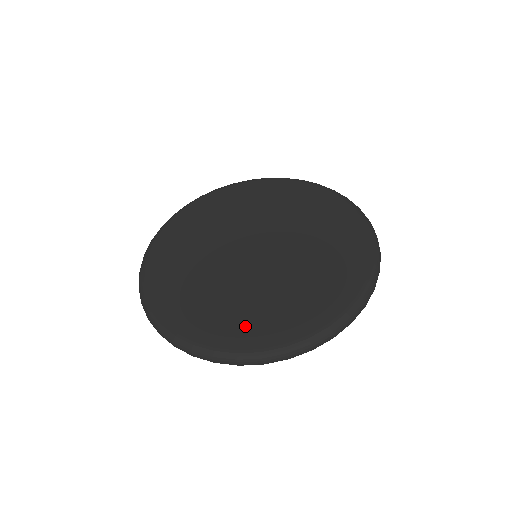
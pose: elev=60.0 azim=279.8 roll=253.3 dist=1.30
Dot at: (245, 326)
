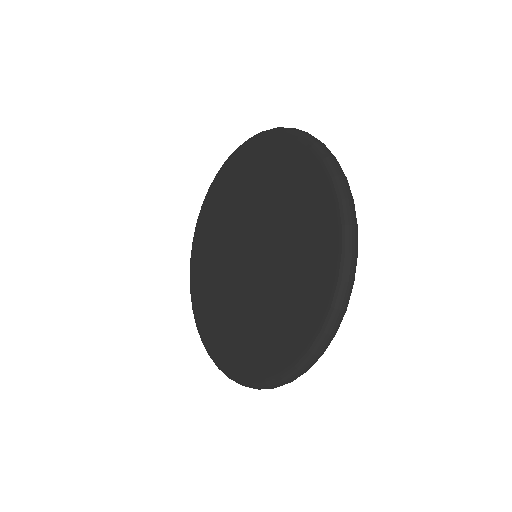
Dot at: (252, 353)
